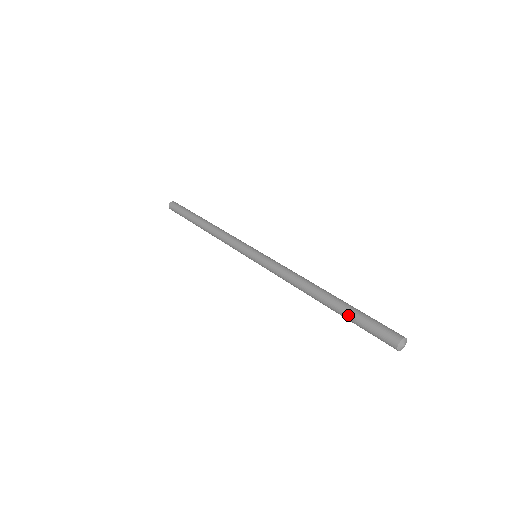
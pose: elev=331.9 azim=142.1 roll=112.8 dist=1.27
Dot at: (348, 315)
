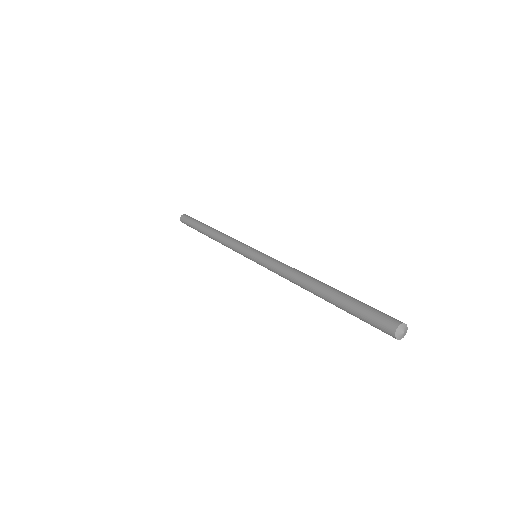
Dot at: (346, 299)
